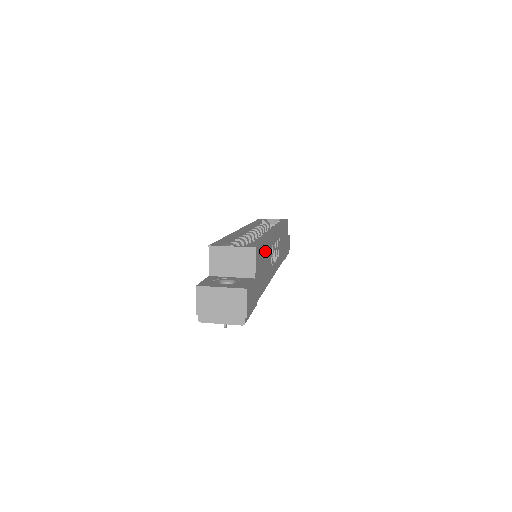
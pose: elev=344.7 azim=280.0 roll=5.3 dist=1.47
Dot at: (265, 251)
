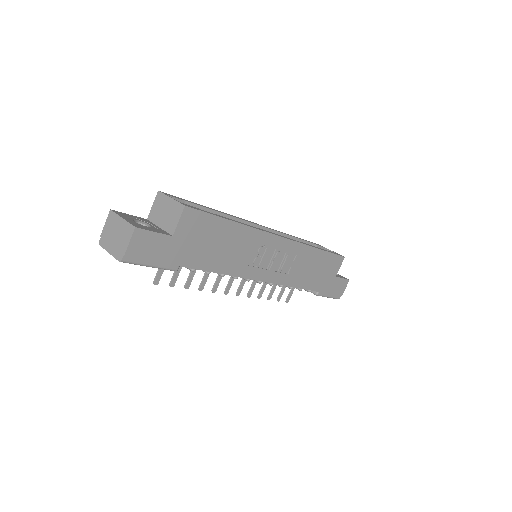
Dot at: (226, 233)
